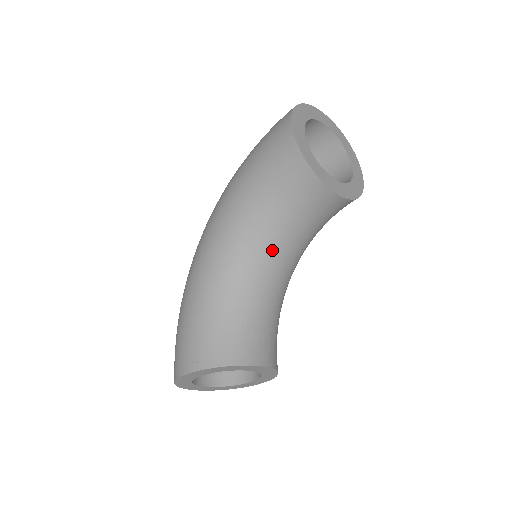
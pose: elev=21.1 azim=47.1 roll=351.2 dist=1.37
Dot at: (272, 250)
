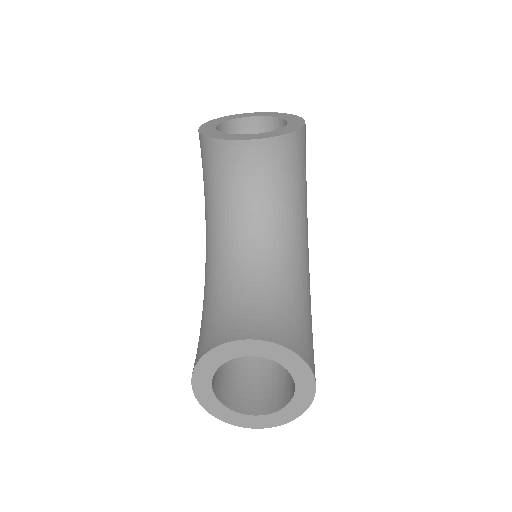
Dot at: (236, 230)
